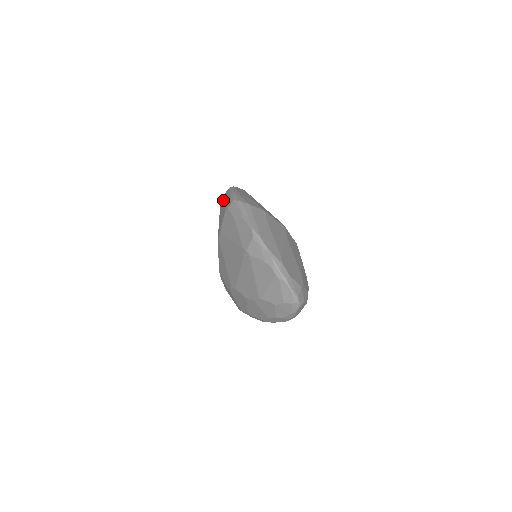
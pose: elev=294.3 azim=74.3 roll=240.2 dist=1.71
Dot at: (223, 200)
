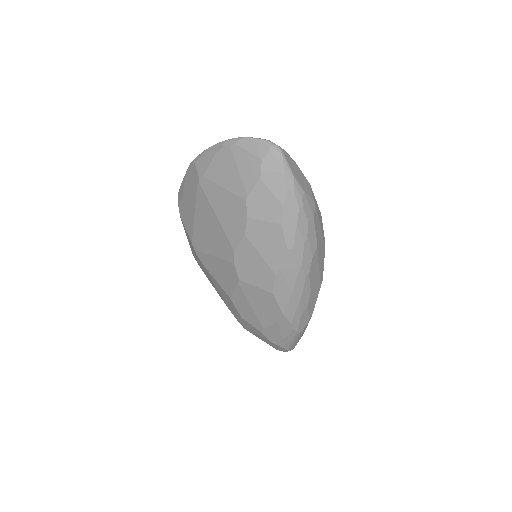
Dot at: occluded
